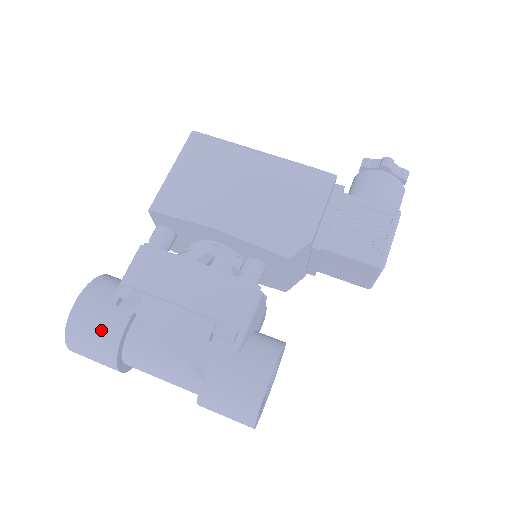
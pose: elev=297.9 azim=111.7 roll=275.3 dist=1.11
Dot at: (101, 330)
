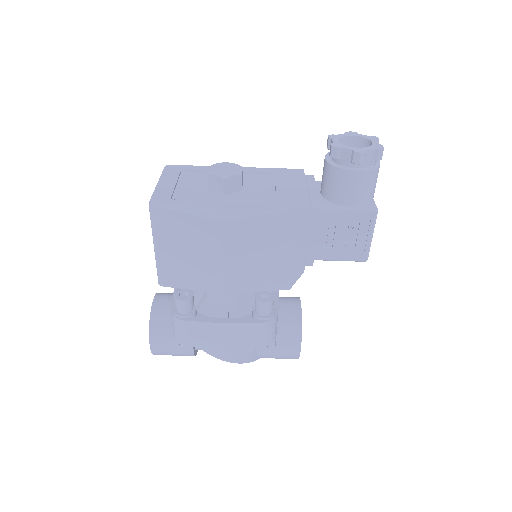
Dot at: (178, 354)
